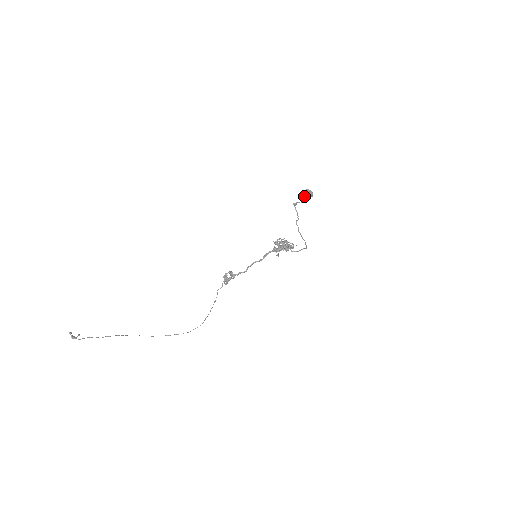
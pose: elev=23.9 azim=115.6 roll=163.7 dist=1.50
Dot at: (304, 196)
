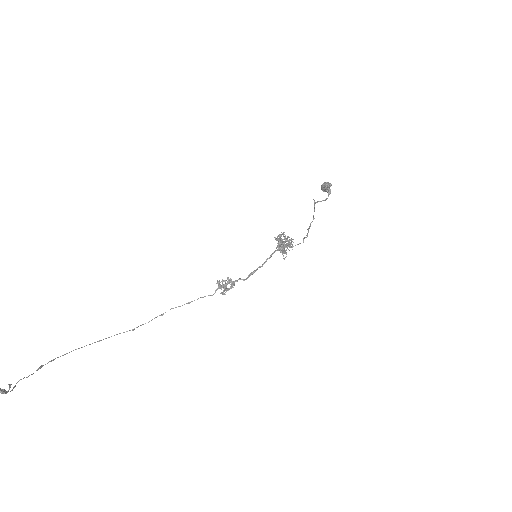
Dot at: (323, 190)
